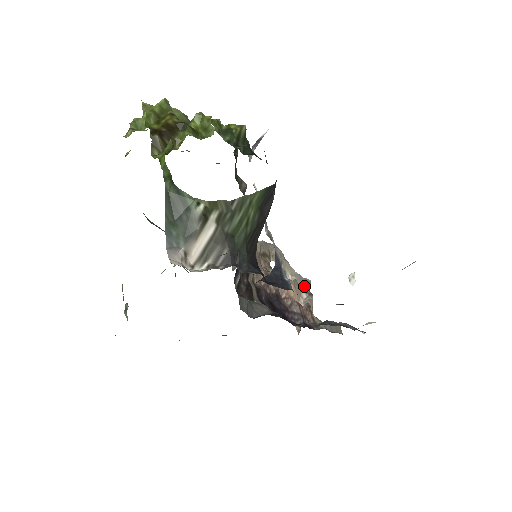
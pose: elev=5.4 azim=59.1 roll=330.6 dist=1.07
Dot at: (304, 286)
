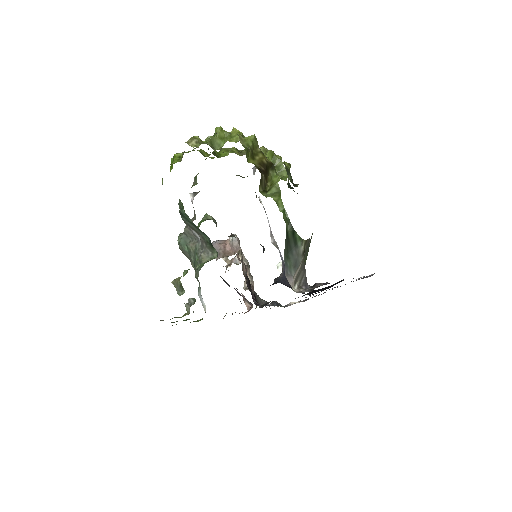
Dot at: (249, 270)
